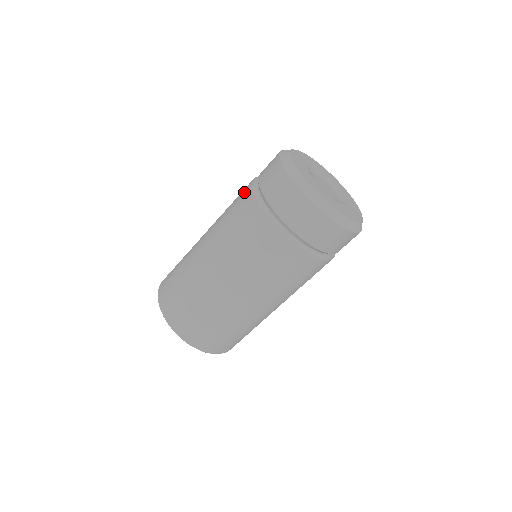
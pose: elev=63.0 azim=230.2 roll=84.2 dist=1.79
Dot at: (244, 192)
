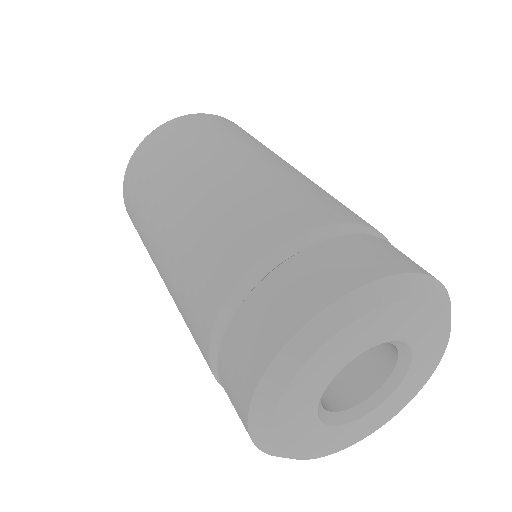
Dot at: (317, 212)
